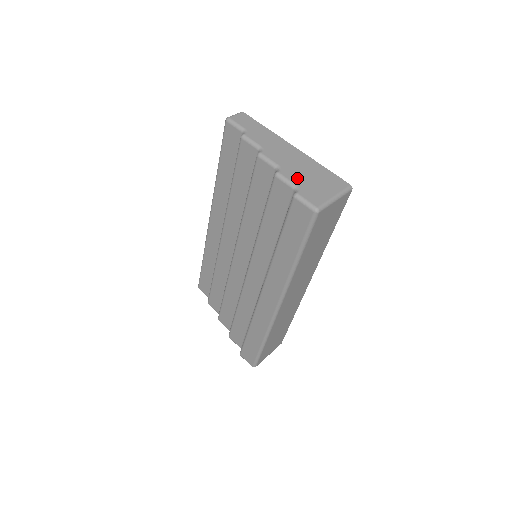
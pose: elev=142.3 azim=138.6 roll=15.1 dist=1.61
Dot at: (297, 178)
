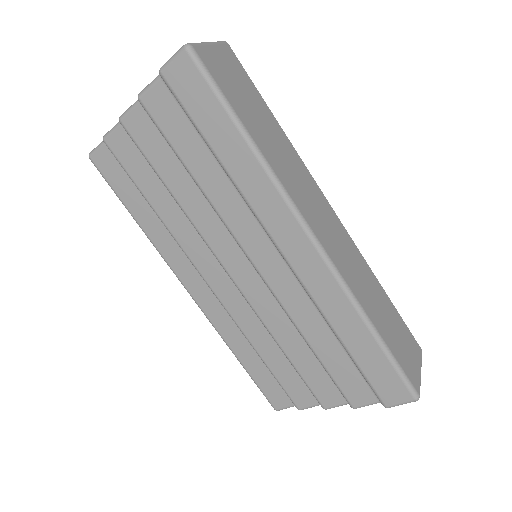
Dot at: occluded
